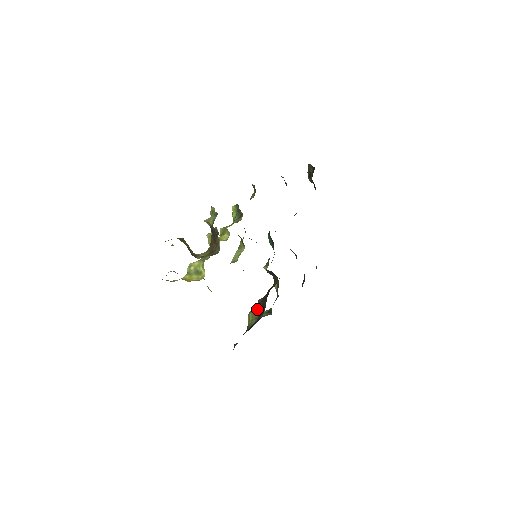
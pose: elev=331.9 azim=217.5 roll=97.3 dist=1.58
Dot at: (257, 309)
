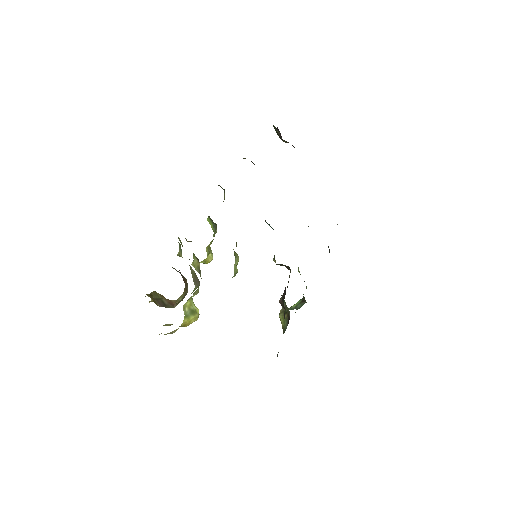
Dot at: (285, 308)
